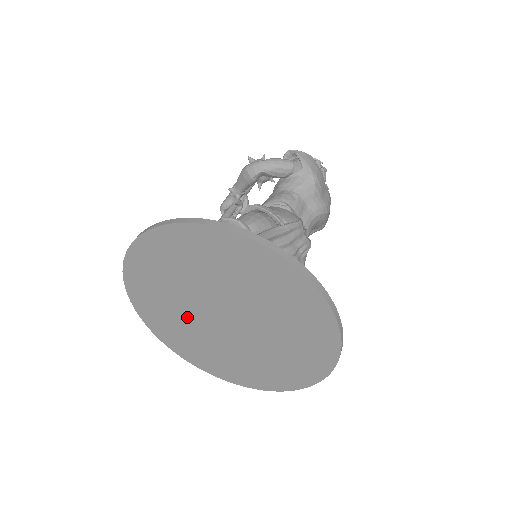
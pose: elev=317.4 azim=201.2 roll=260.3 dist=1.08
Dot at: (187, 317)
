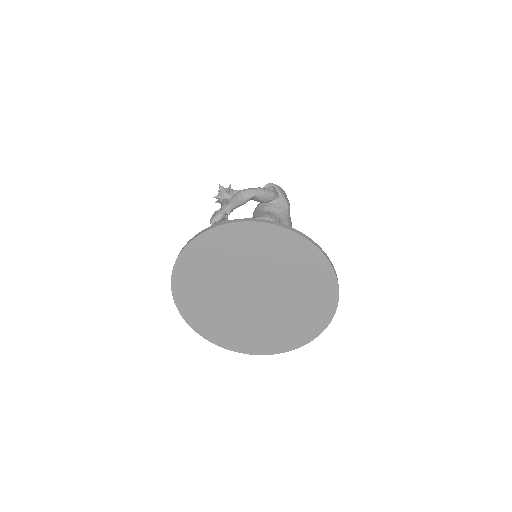
Dot at: (220, 295)
